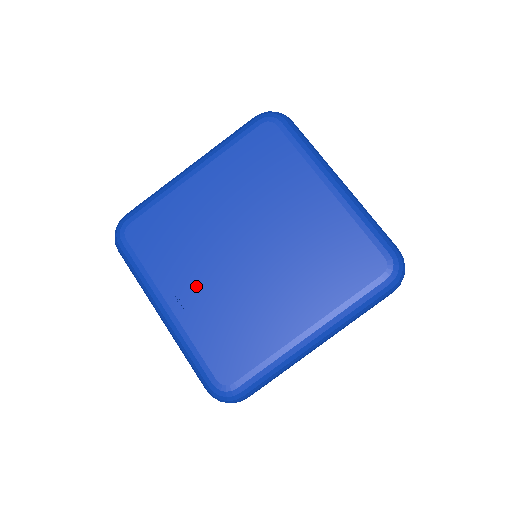
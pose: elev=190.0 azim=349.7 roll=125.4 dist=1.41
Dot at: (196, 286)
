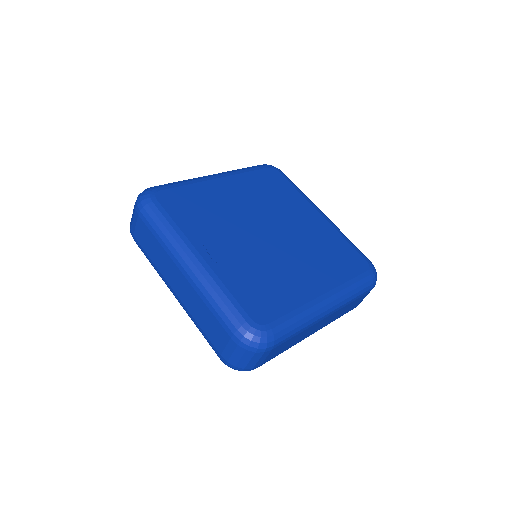
Dot at: (226, 246)
